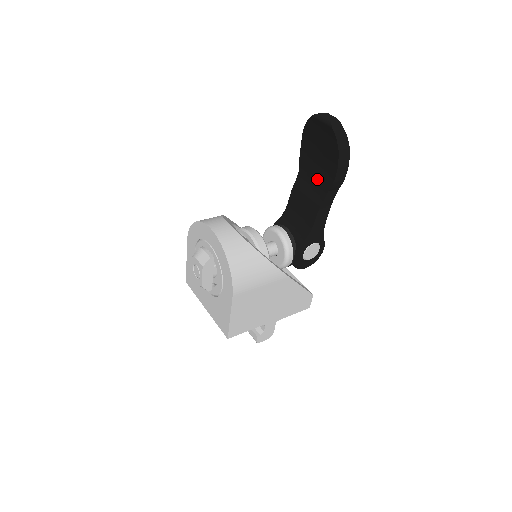
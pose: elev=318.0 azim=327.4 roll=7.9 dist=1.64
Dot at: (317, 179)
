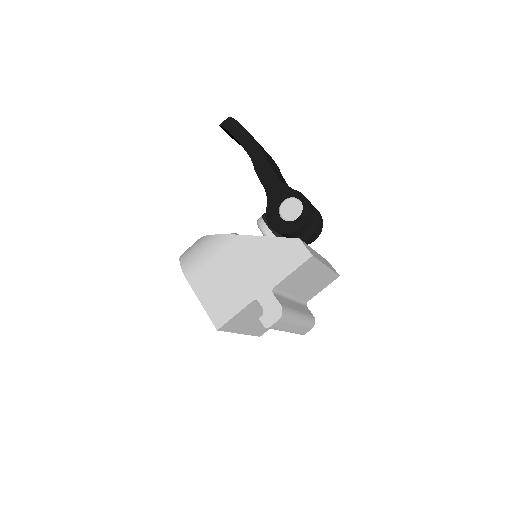
Dot at: occluded
